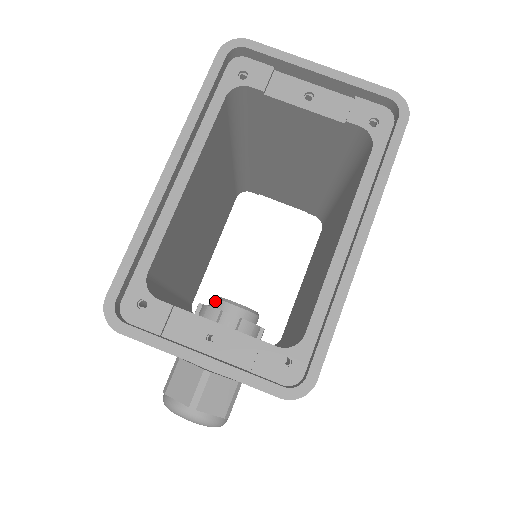
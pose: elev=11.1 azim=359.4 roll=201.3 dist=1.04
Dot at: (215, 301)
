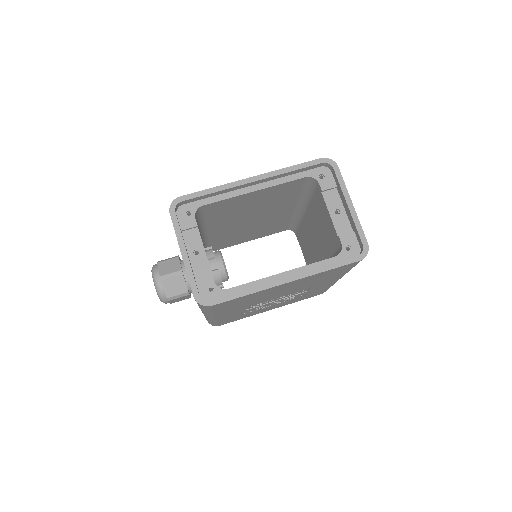
Dot at: (218, 252)
